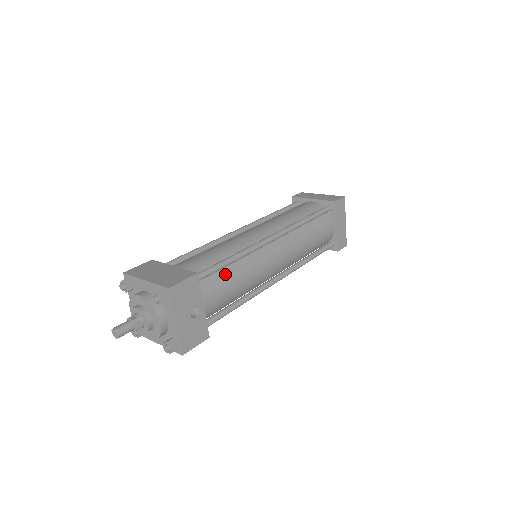
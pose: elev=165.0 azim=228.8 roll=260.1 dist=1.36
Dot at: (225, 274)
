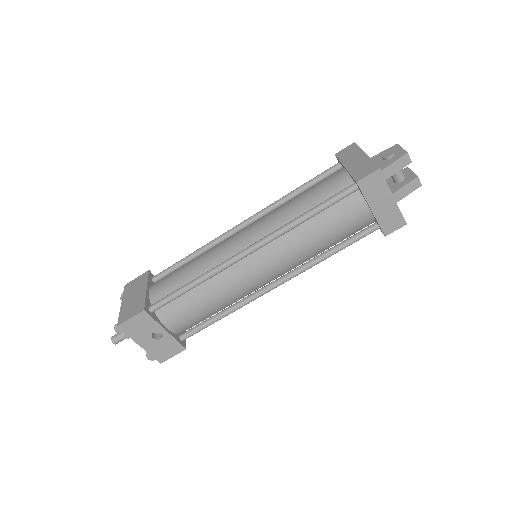
Dot at: (188, 298)
